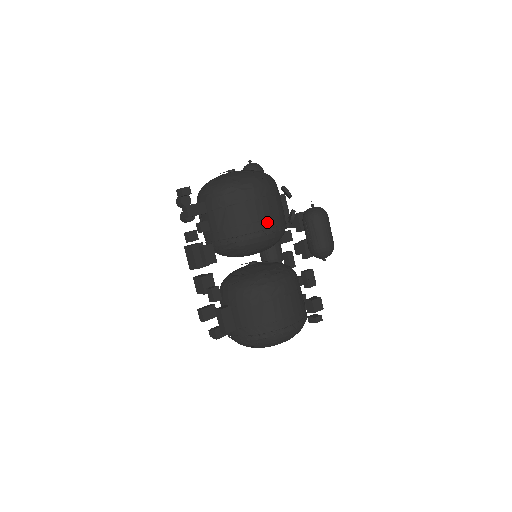
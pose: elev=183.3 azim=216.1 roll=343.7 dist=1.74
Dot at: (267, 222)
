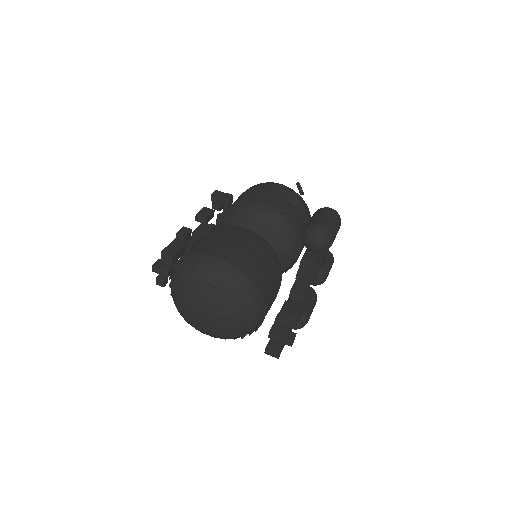
Dot at: (266, 198)
